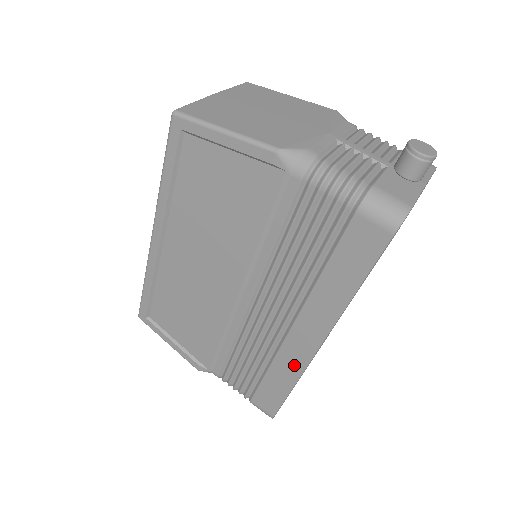
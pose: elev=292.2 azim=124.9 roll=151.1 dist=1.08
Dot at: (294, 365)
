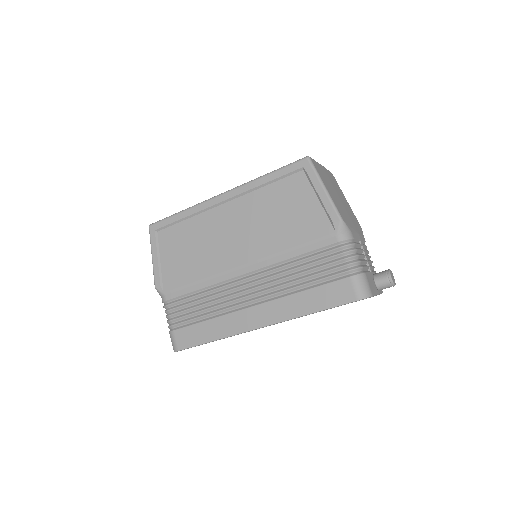
Dot at: (231, 328)
